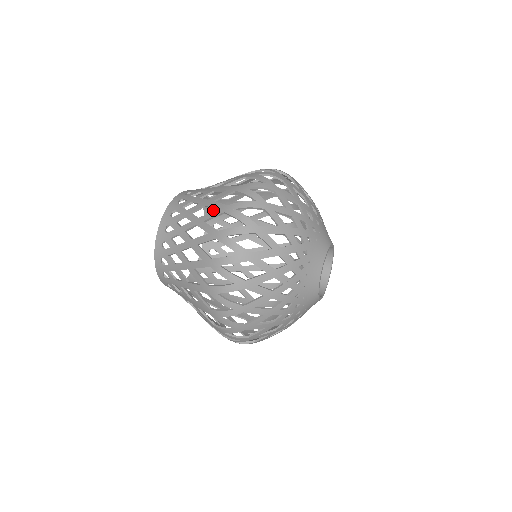
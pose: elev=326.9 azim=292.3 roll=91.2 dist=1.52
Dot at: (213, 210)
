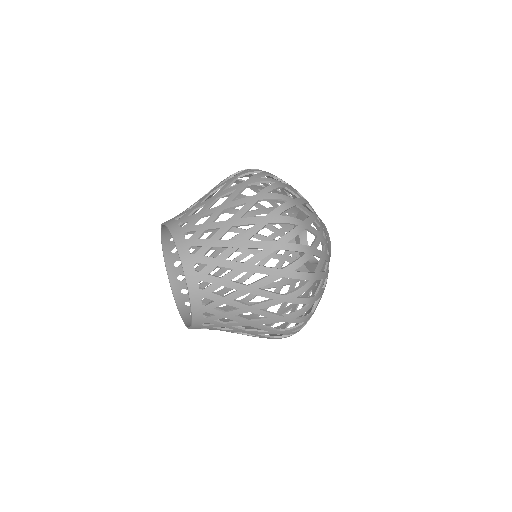
Dot at: occluded
